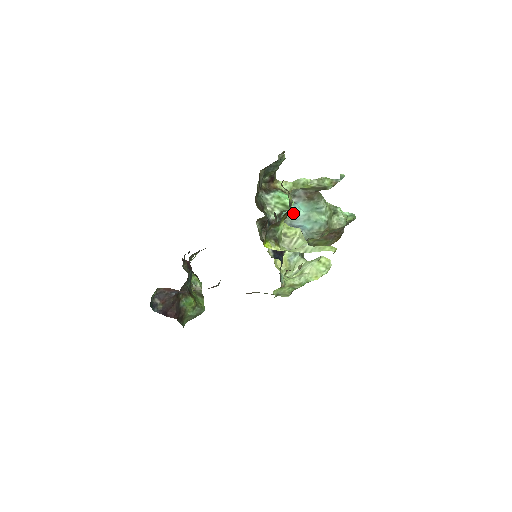
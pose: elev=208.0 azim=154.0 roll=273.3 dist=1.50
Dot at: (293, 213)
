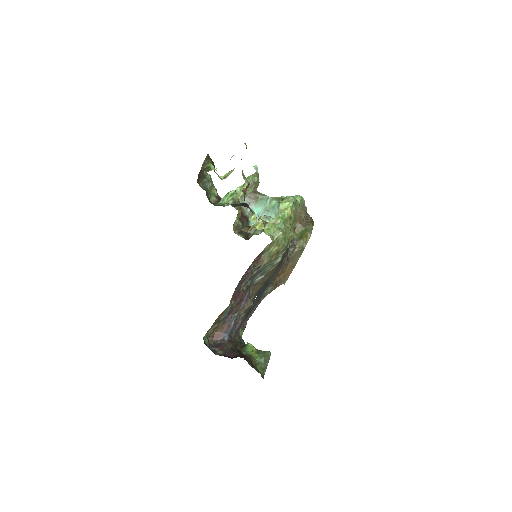
Dot at: occluded
